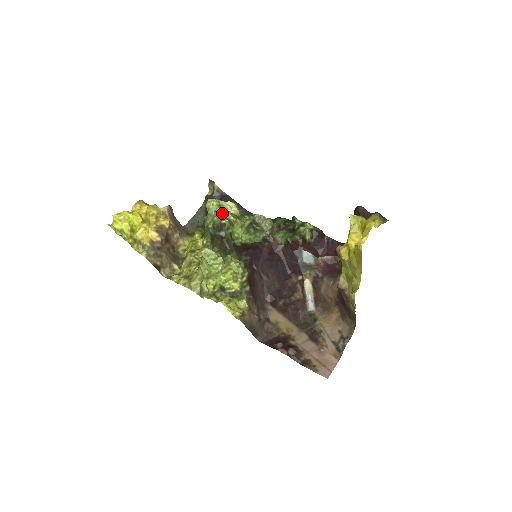
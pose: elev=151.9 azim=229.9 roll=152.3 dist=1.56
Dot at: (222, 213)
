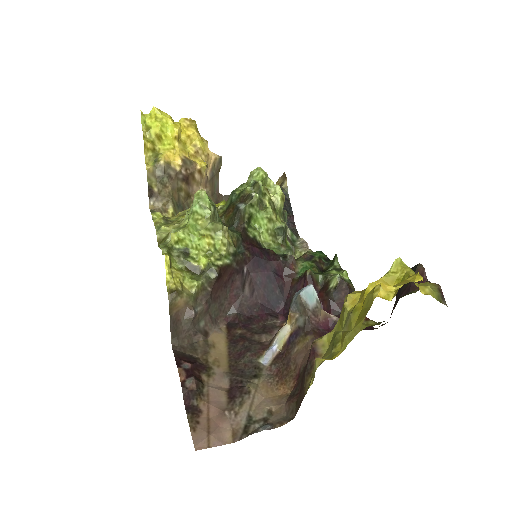
Dot at: (260, 187)
